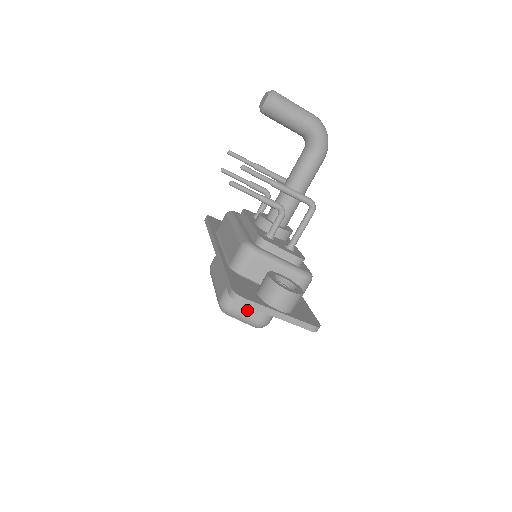
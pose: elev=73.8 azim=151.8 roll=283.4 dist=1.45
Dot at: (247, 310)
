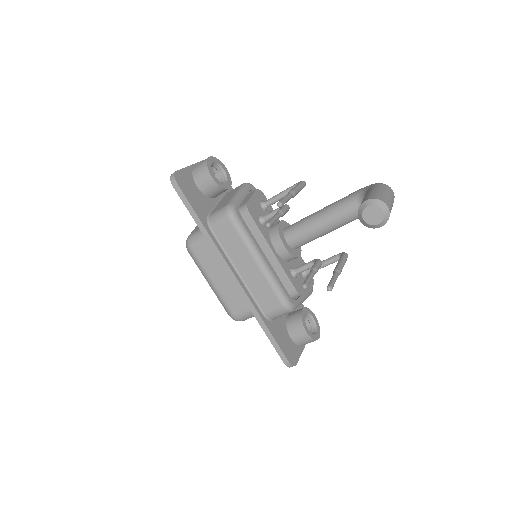
Dot at: occluded
